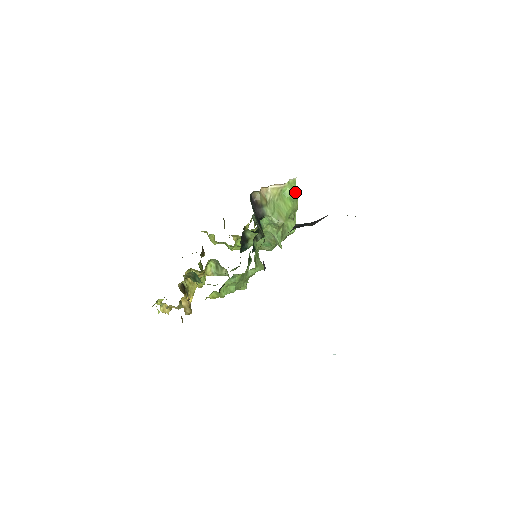
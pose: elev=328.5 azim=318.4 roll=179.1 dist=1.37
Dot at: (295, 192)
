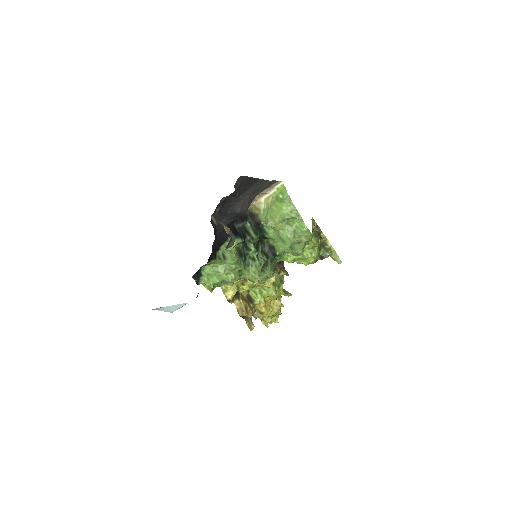
Dot at: (283, 194)
